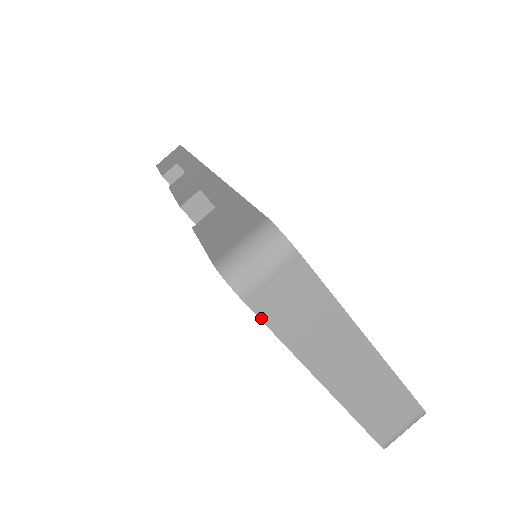
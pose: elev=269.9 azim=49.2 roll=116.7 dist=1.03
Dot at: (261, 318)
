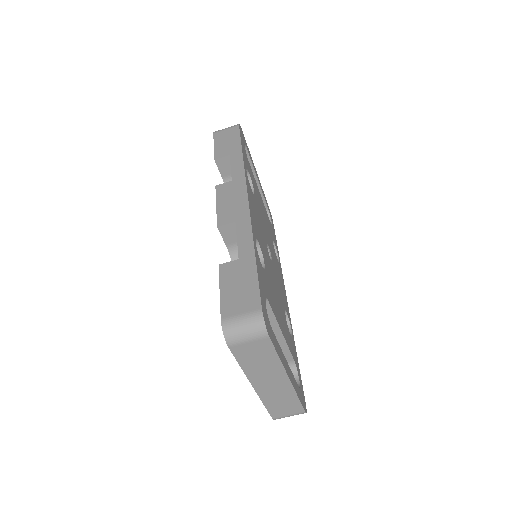
Dot at: (235, 356)
